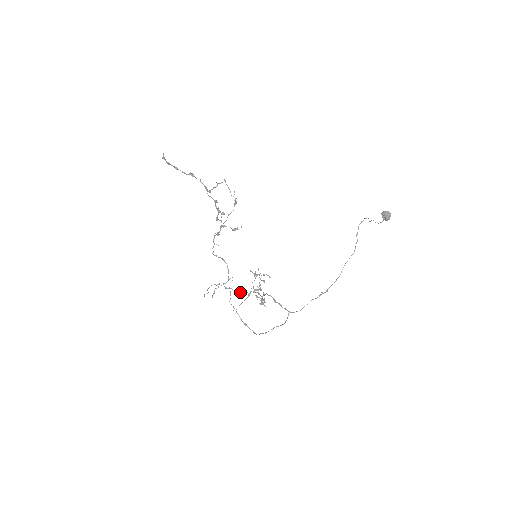
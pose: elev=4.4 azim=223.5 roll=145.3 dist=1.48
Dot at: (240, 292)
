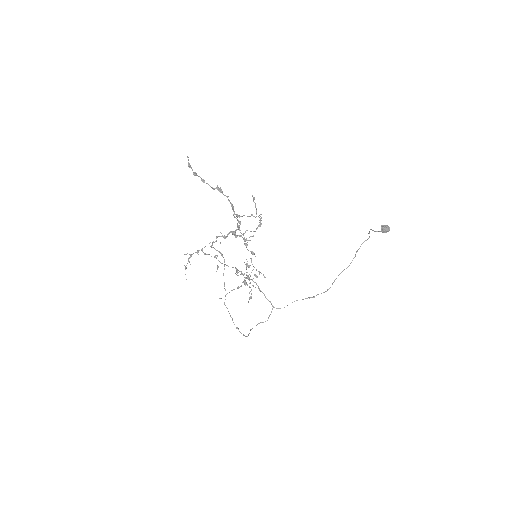
Dot at: occluded
